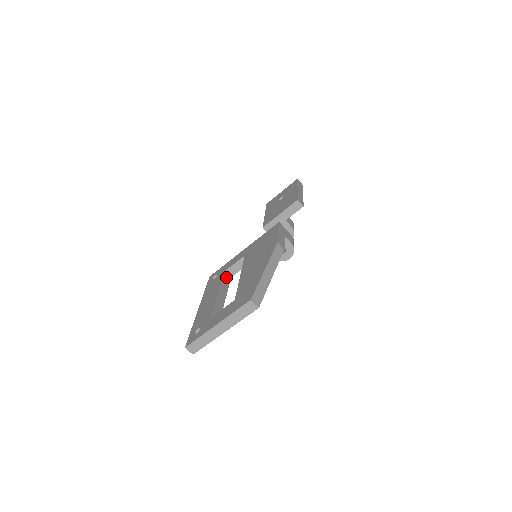
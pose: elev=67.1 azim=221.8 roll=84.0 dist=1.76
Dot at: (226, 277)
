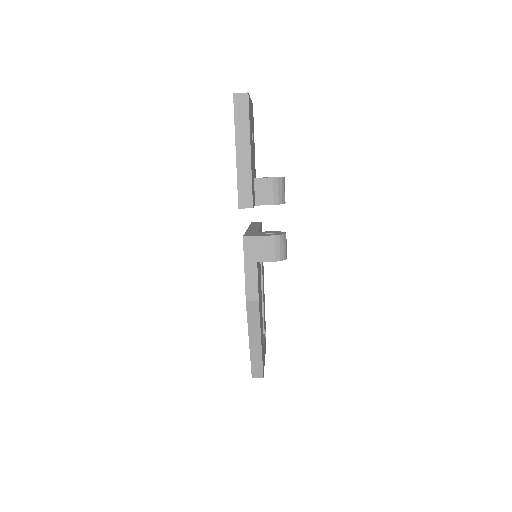
Dot at: occluded
